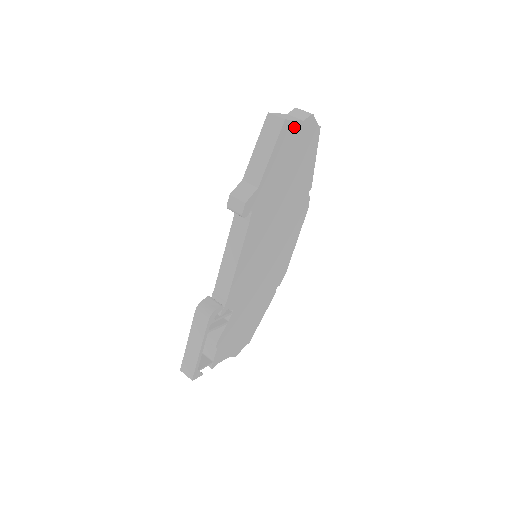
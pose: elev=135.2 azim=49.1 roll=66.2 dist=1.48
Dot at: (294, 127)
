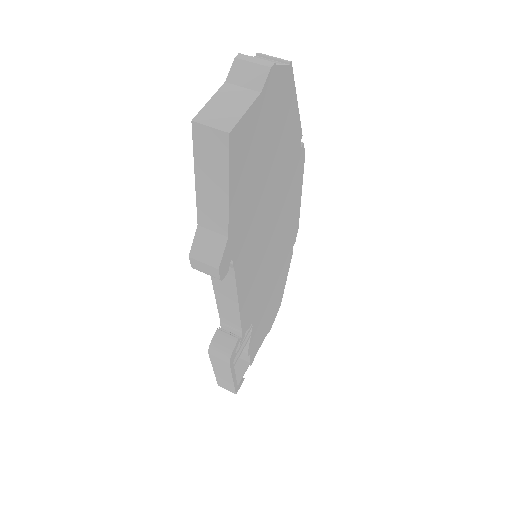
Dot at: (249, 119)
